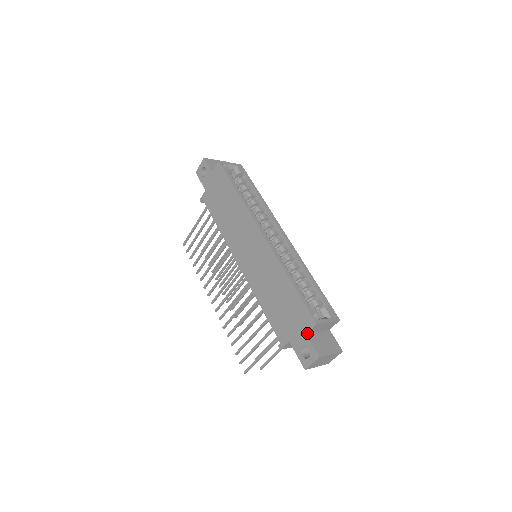
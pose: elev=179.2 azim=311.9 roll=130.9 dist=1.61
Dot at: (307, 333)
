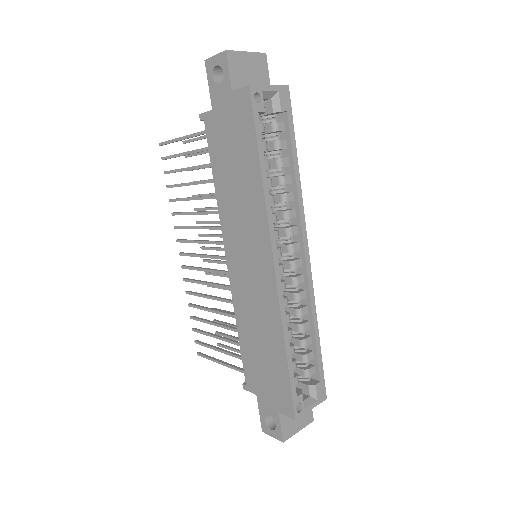
Dot at: (280, 412)
